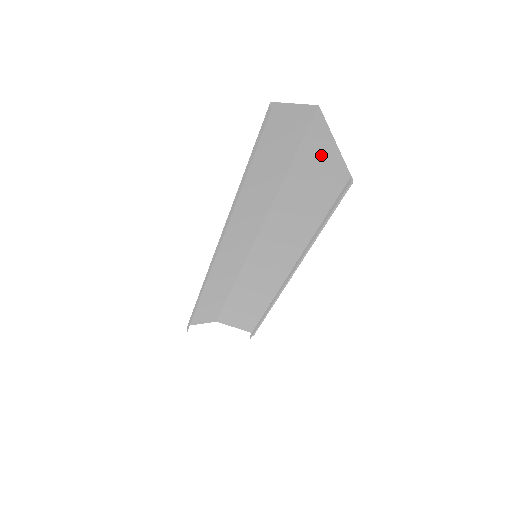
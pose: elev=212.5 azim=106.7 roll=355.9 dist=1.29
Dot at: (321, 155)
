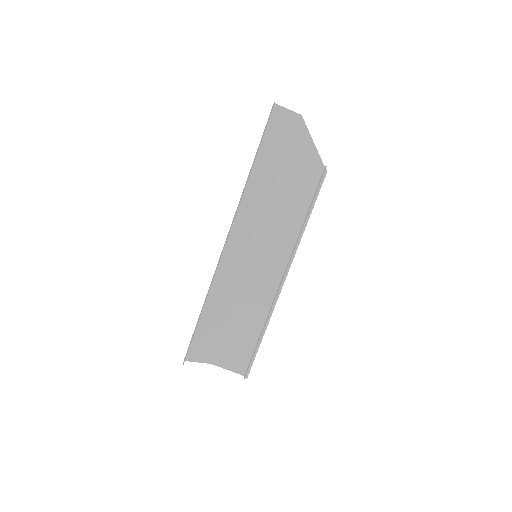
Dot at: (304, 153)
